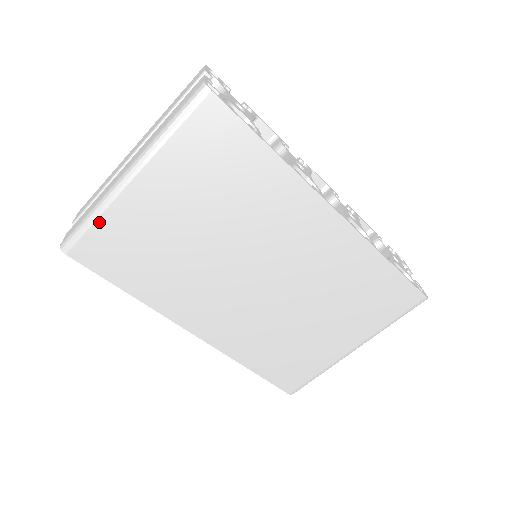
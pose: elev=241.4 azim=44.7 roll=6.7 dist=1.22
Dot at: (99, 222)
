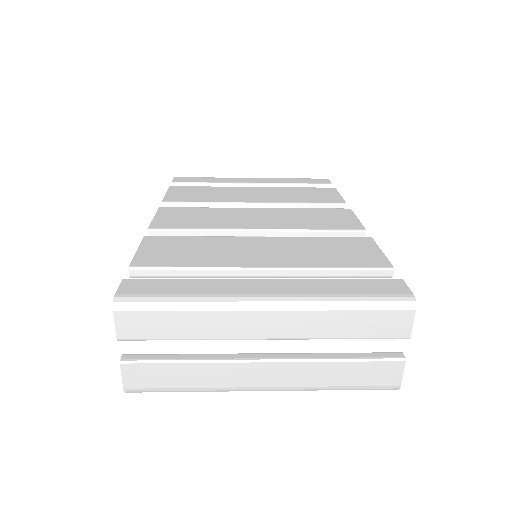
Dot at: occluded
